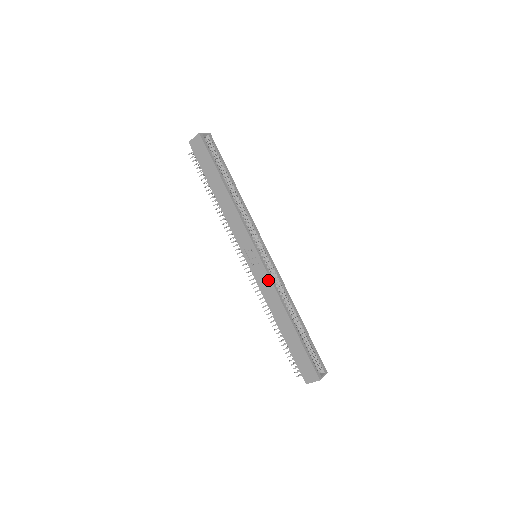
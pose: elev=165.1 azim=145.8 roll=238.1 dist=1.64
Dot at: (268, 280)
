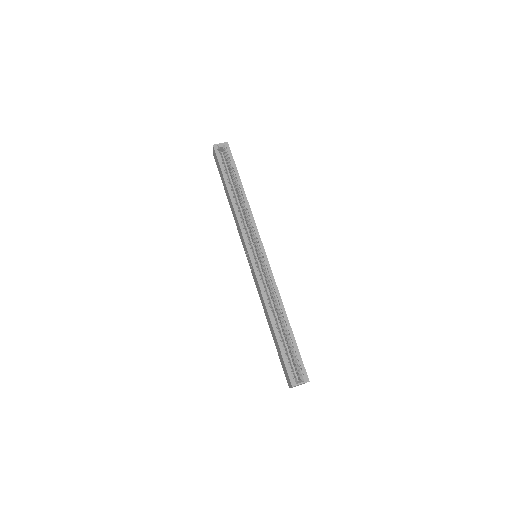
Dot at: (256, 280)
